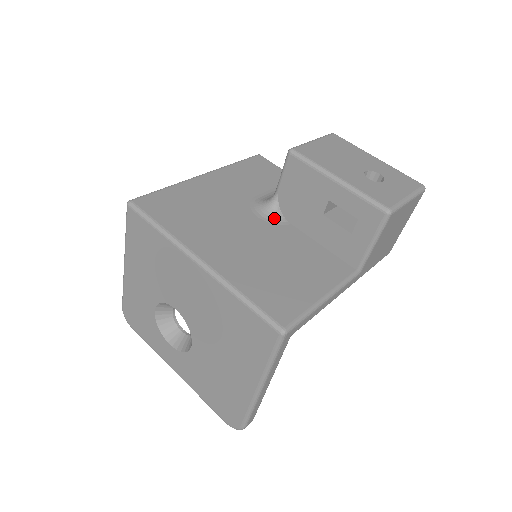
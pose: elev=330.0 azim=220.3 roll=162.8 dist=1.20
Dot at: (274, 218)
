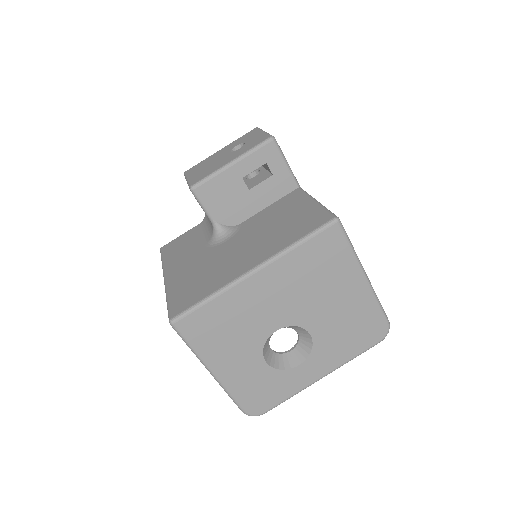
Dot at: (232, 232)
